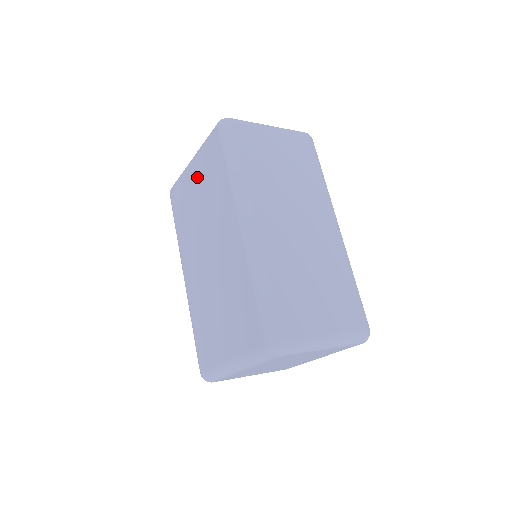
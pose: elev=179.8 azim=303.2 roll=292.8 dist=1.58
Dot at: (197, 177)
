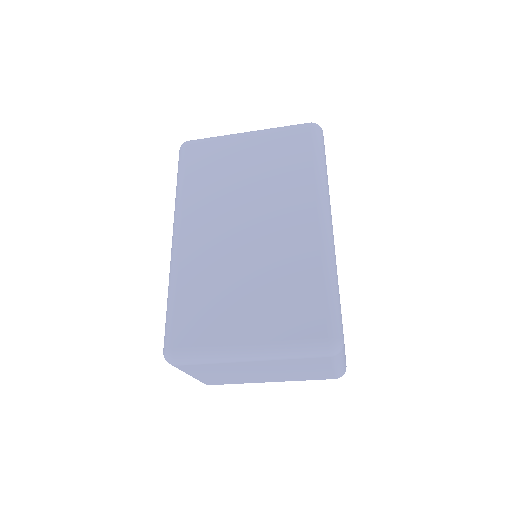
Dot at: (255, 151)
